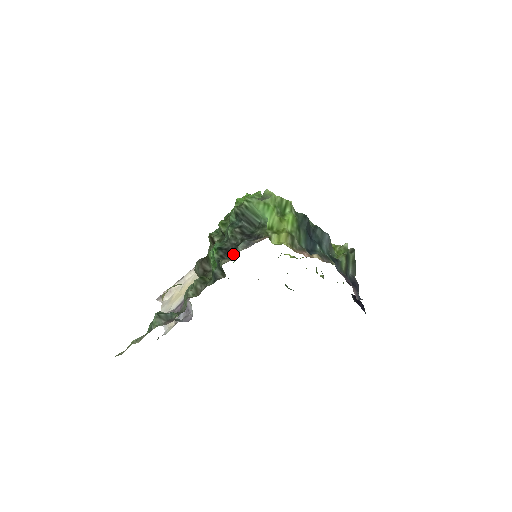
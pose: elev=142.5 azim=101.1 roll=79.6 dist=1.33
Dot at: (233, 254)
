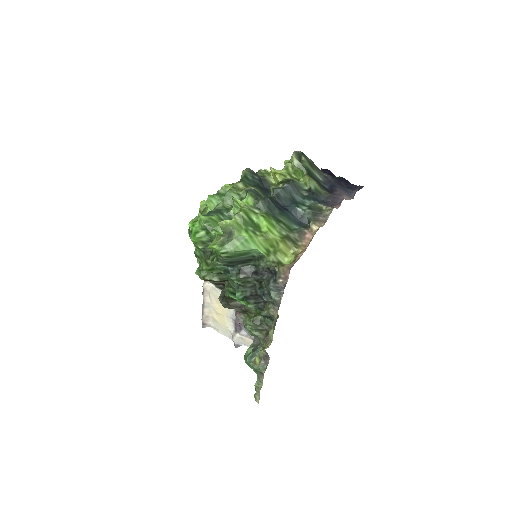
Dot at: (270, 301)
